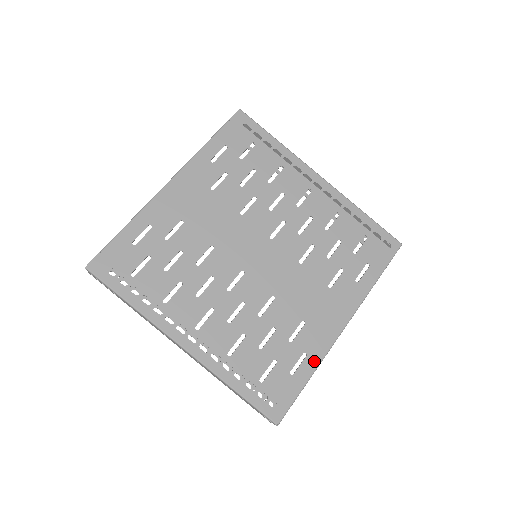
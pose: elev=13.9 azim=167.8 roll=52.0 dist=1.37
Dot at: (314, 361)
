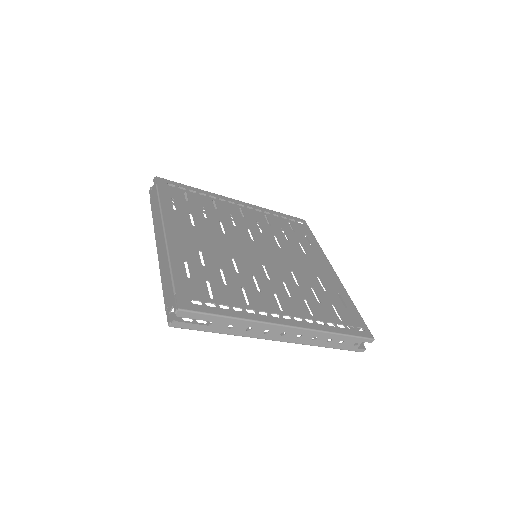
Dot at: (345, 295)
